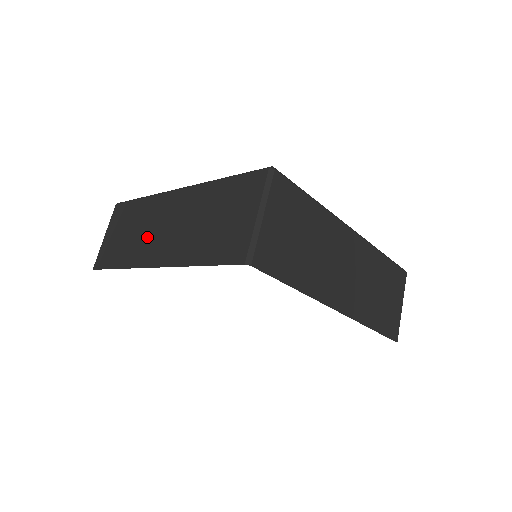
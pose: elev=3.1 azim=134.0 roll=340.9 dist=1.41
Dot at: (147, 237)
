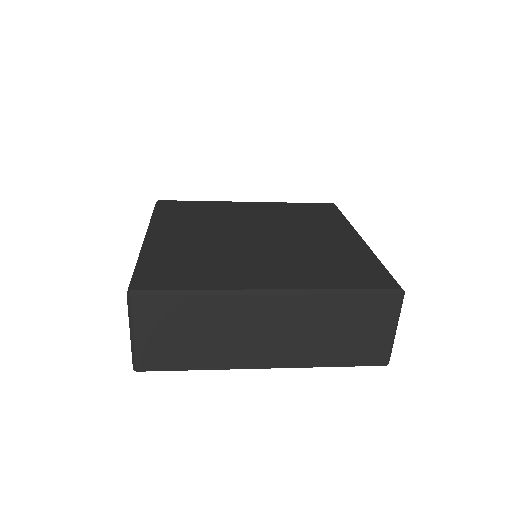
Dot at: (238, 341)
